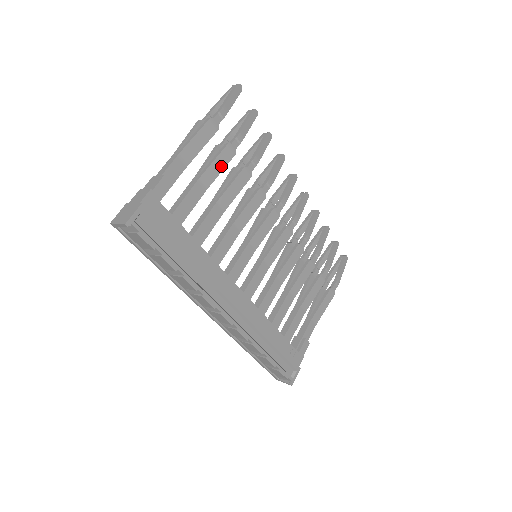
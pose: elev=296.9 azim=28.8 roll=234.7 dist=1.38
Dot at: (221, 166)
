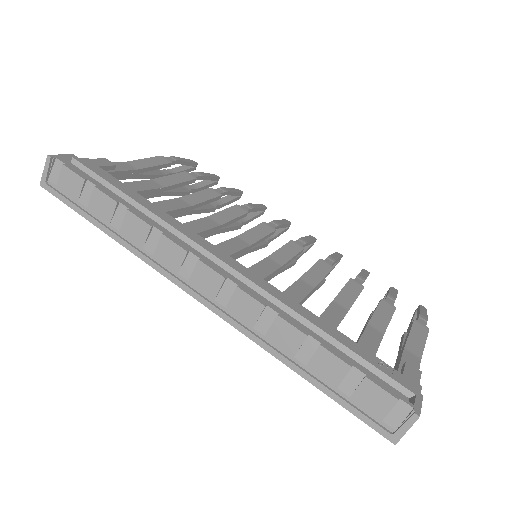
Dot at: (180, 180)
